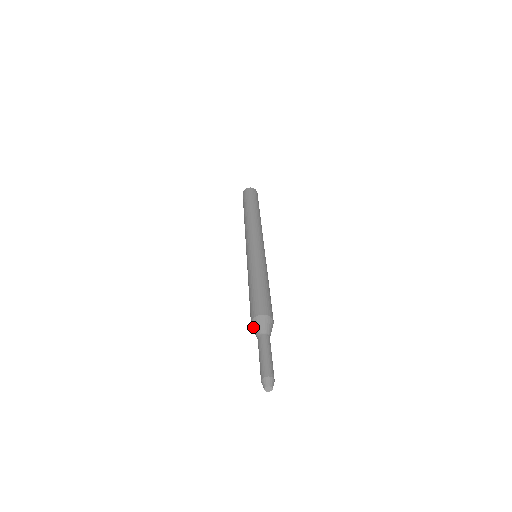
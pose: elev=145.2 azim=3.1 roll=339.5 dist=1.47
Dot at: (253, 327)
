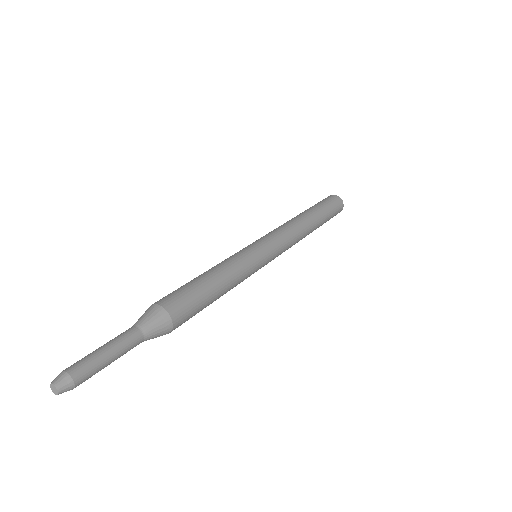
Dot at: occluded
